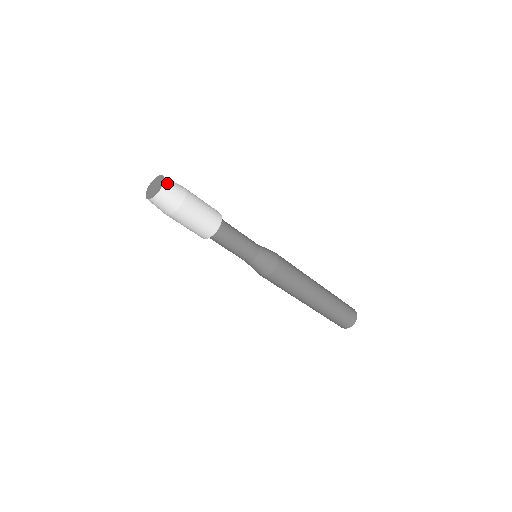
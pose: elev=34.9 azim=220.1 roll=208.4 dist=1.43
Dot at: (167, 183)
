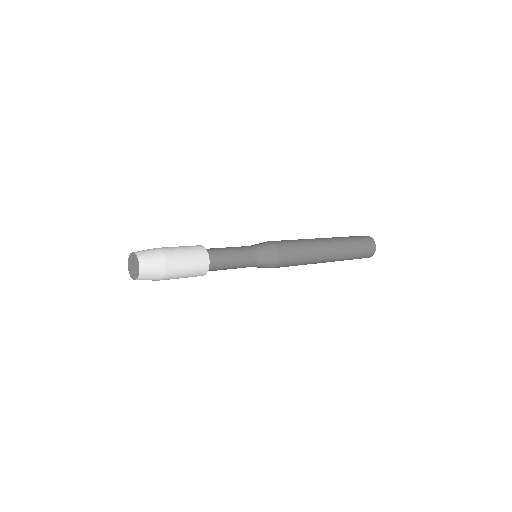
Dot at: (143, 267)
